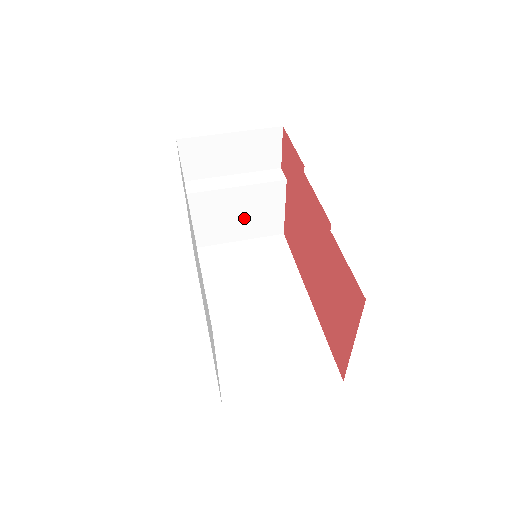
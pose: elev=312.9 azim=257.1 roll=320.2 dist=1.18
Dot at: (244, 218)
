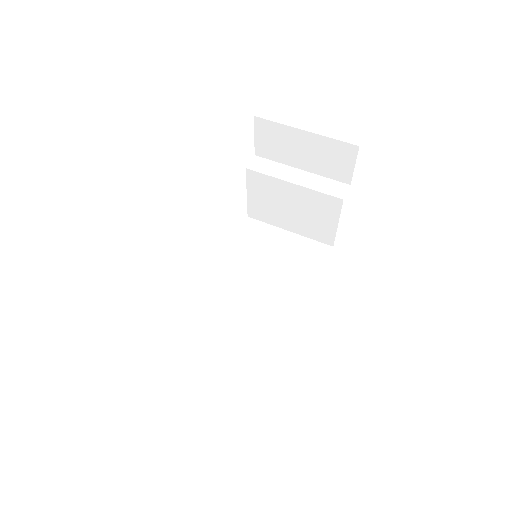
Dot at: (297, 214)
